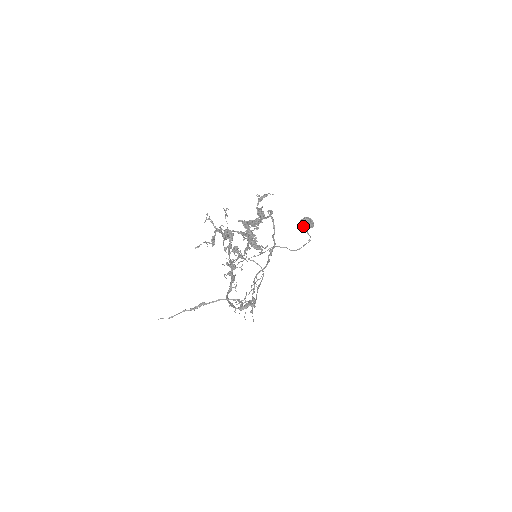
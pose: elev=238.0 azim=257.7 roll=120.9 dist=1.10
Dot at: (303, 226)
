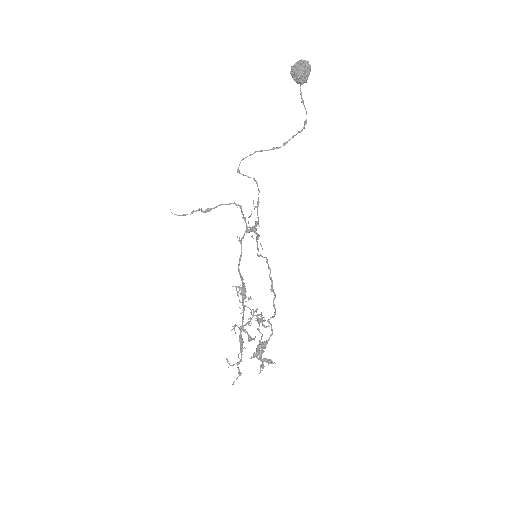
Dot at: (295, 79)
